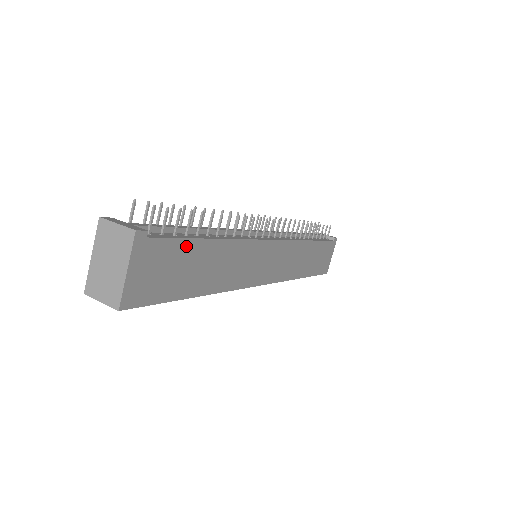
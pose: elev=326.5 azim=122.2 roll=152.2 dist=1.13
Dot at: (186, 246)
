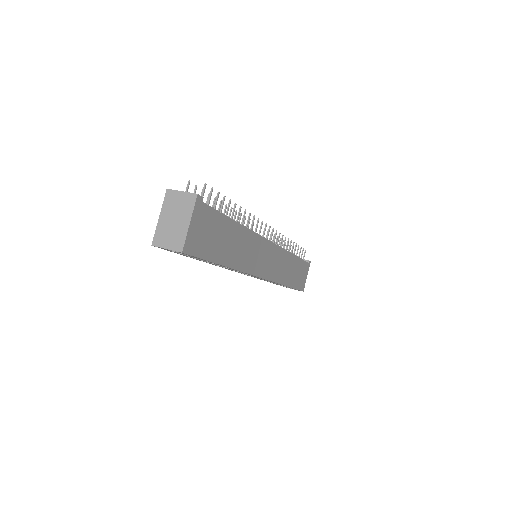
Dot at: (221, 220)
